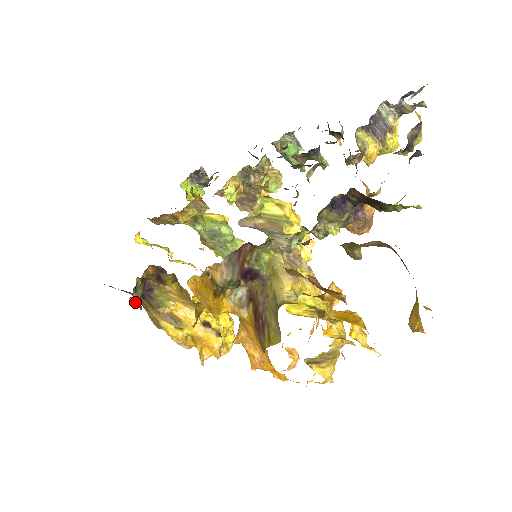
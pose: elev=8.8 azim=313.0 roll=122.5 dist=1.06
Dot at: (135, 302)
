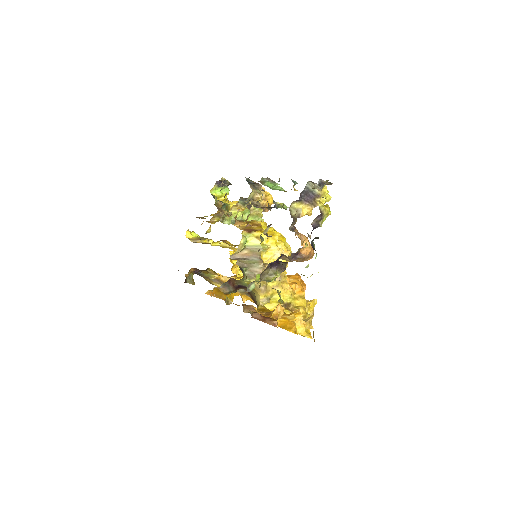
Dot at: (189, 283)
